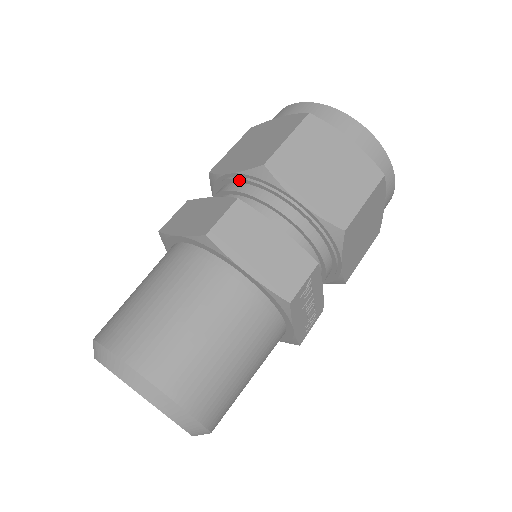
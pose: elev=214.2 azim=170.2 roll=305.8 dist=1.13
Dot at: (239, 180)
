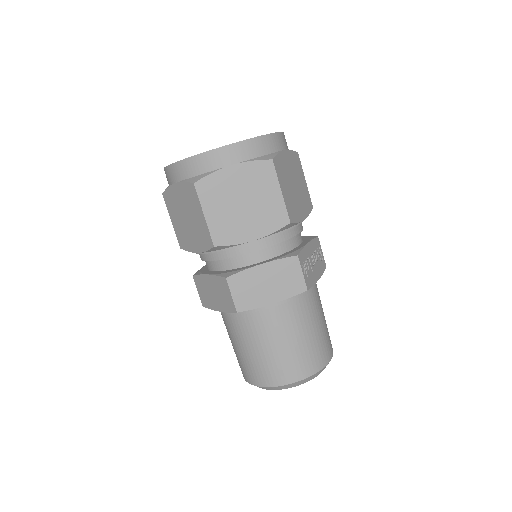
Dot at: (207, 253)
